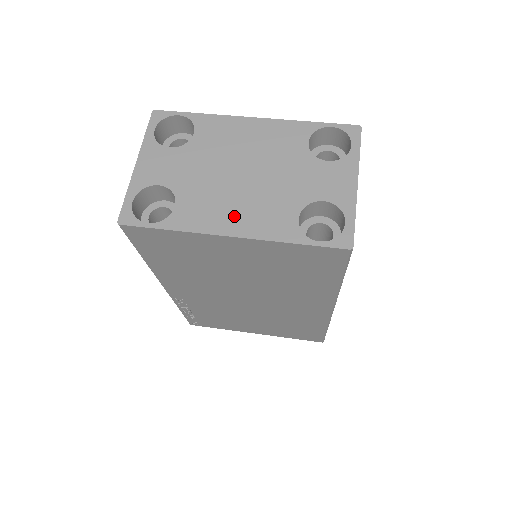
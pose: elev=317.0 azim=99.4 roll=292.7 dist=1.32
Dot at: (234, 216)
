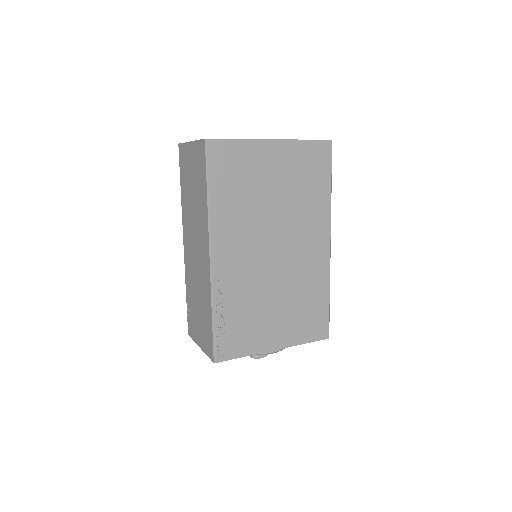
Dot at: occluded
